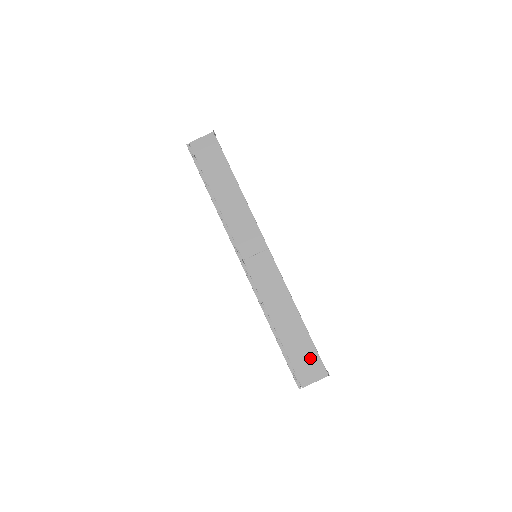
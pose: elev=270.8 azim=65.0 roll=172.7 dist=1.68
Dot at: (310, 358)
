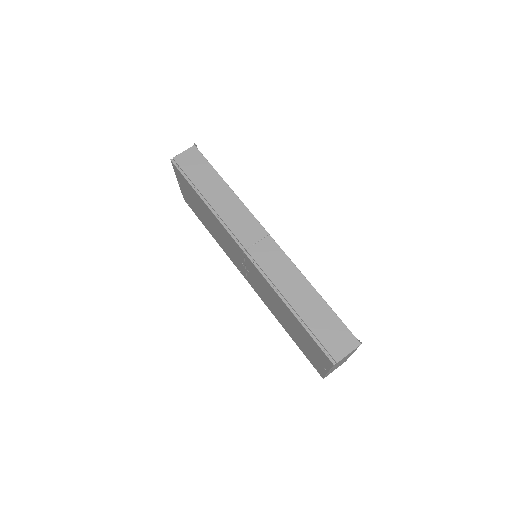
Dot at: (337, 330)
